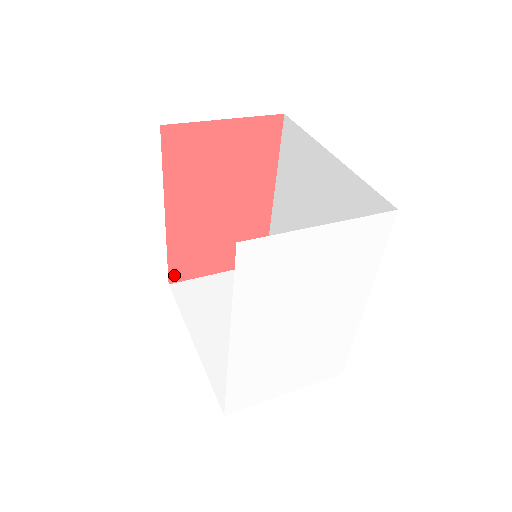
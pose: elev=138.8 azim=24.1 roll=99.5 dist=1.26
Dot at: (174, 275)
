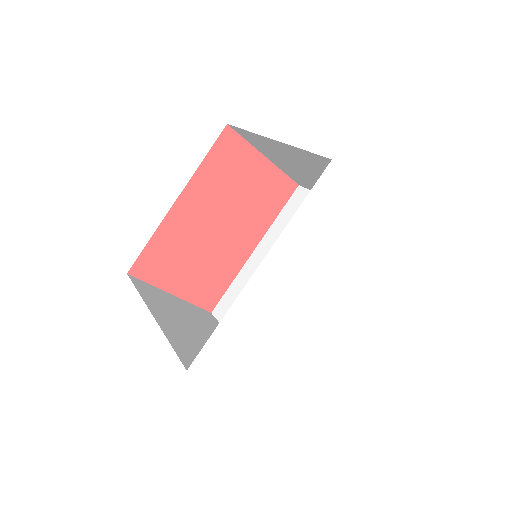
Dot at: (138, 267)
